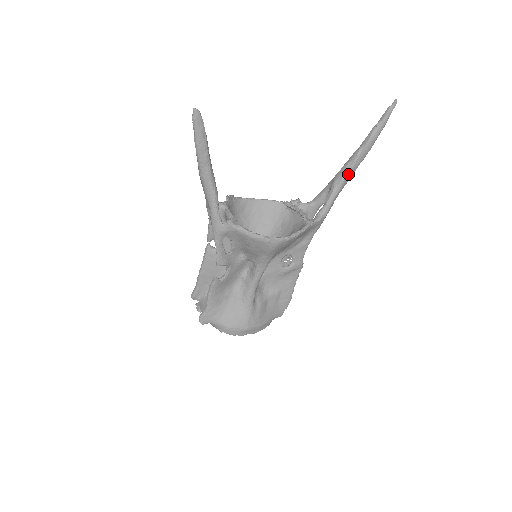
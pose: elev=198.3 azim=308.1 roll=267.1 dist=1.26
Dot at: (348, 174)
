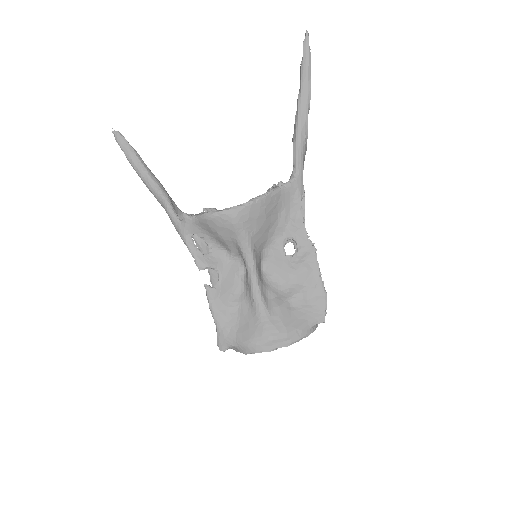
Dot at: (299, 123)
